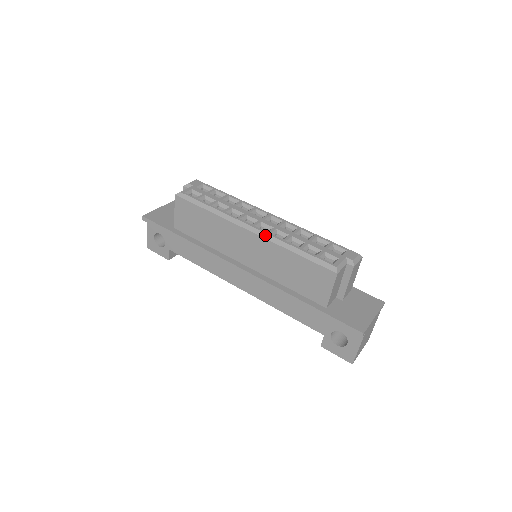
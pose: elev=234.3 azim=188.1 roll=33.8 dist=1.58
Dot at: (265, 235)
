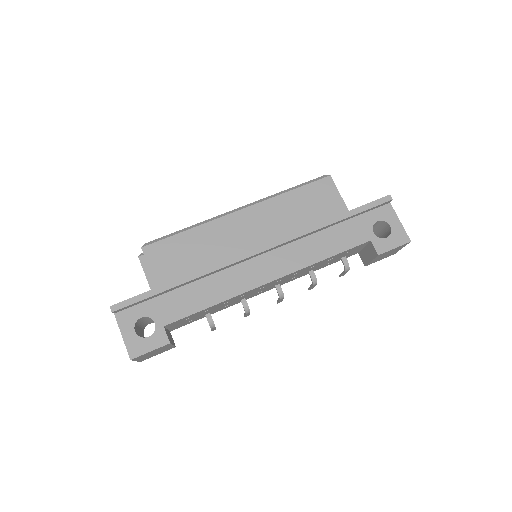
Dot at: (255, 202)
